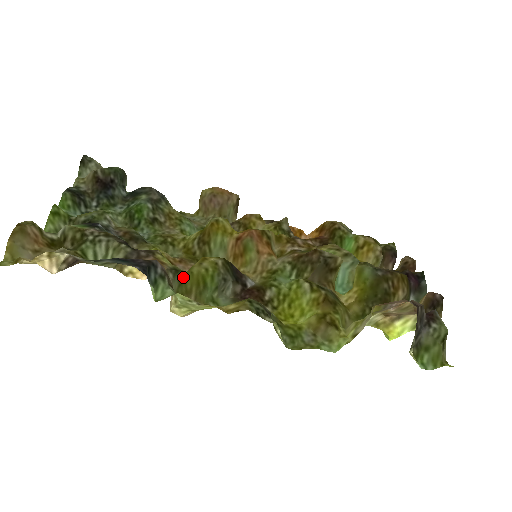
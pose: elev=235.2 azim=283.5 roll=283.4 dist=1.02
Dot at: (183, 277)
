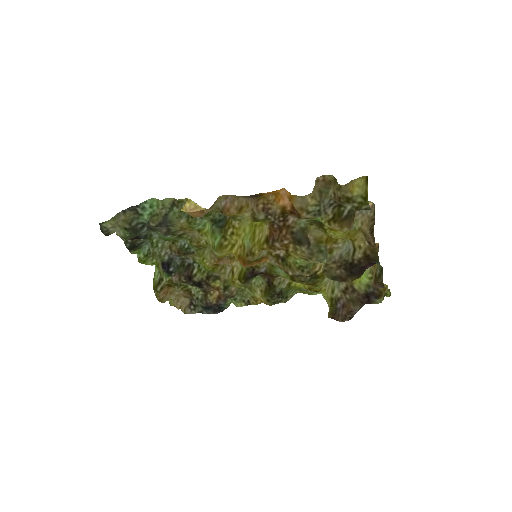
Dot at: occluded
